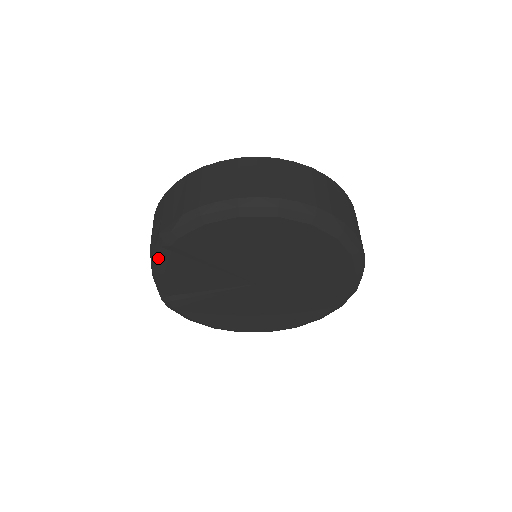
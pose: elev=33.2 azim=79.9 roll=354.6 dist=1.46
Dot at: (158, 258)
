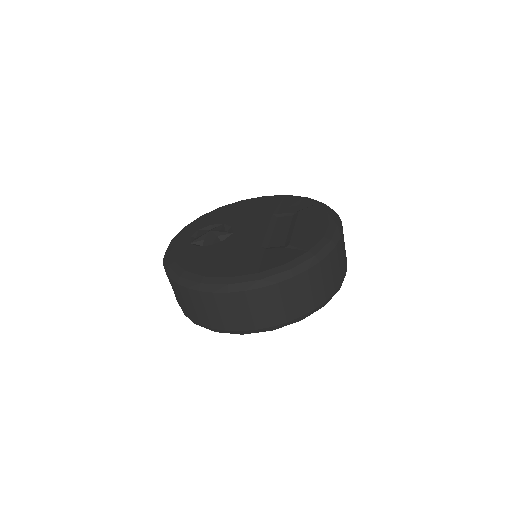
Dot at: occluded
